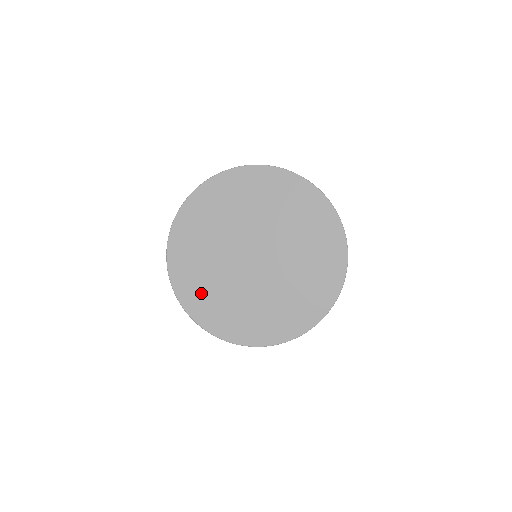
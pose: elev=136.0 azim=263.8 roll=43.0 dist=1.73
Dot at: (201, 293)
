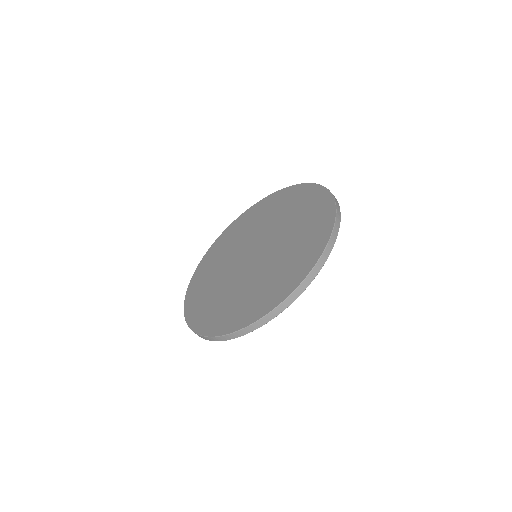
Dot at: (201, 293)
